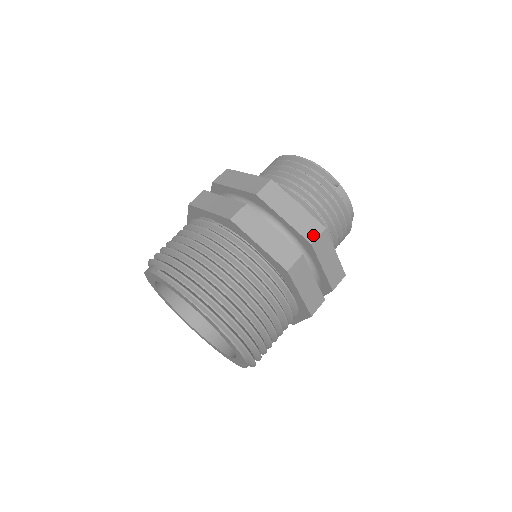
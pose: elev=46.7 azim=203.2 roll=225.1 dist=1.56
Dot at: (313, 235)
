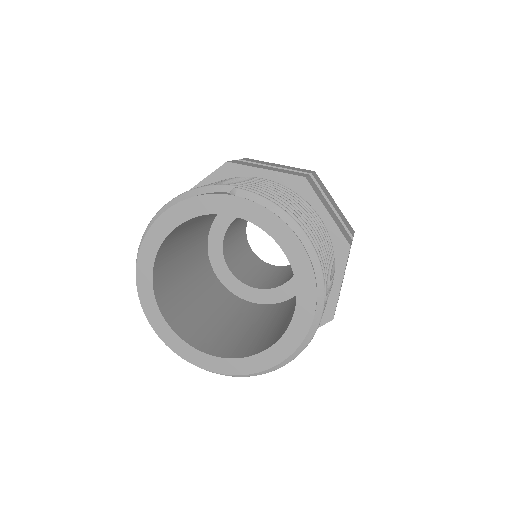
Dot at: (351, 231)
